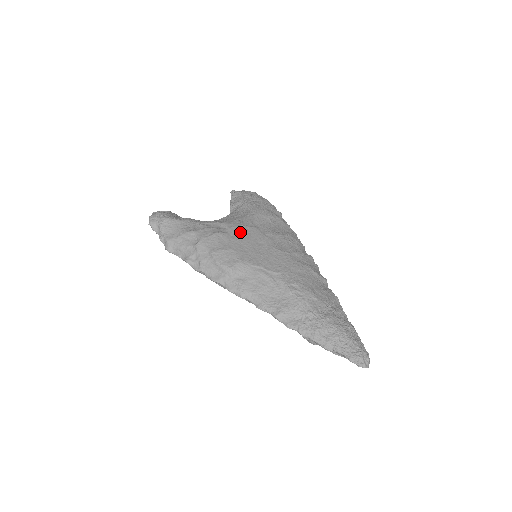
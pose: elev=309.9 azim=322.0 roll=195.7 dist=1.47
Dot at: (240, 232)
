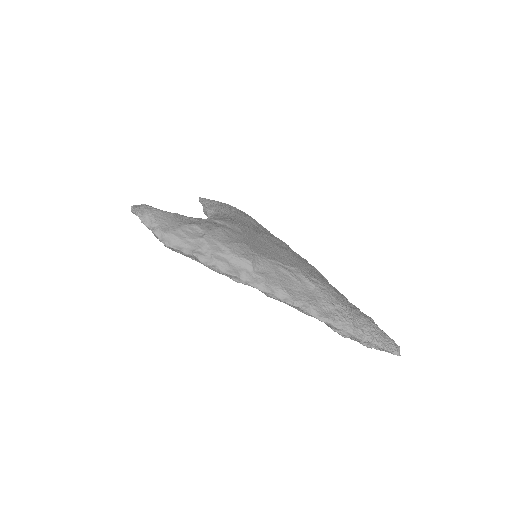
Dot at: (241, 229)
